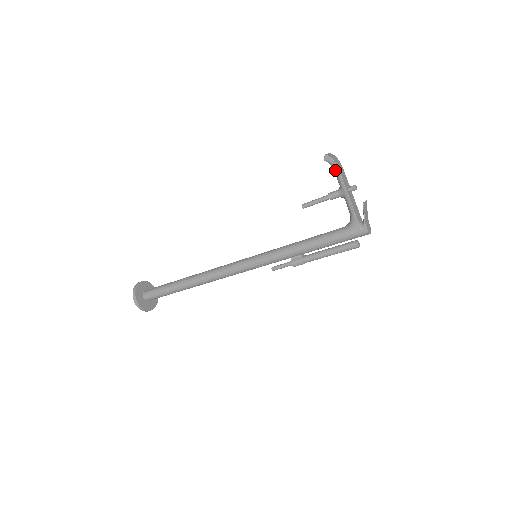
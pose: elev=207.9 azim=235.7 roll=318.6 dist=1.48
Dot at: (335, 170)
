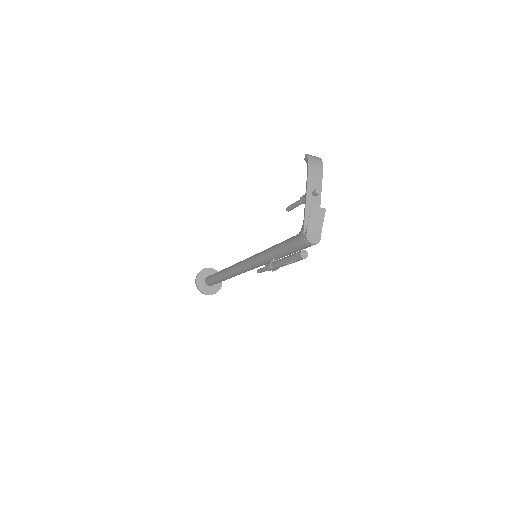
Dot at: (307, 170)
